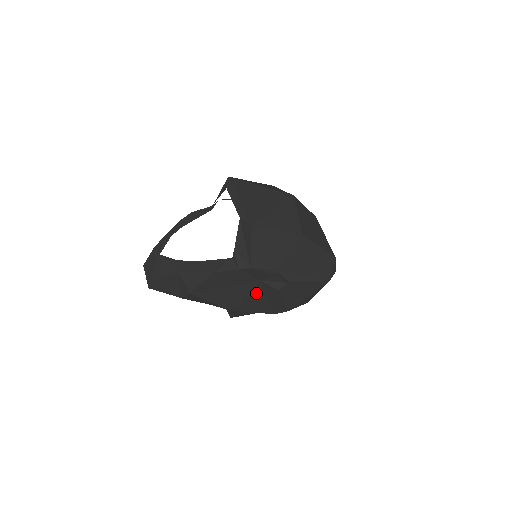
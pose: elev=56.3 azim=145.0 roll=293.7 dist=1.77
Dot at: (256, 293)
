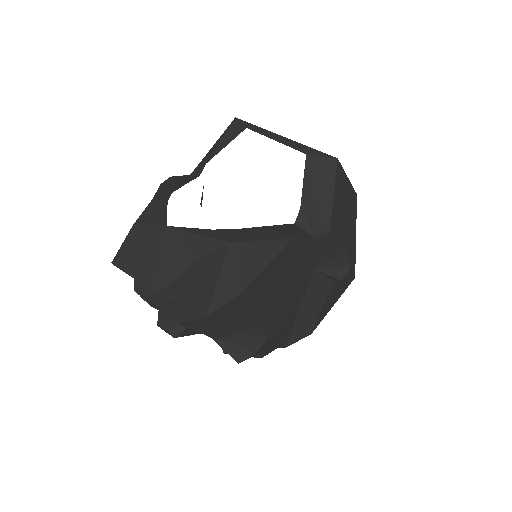
Dot at: (299, 297)
